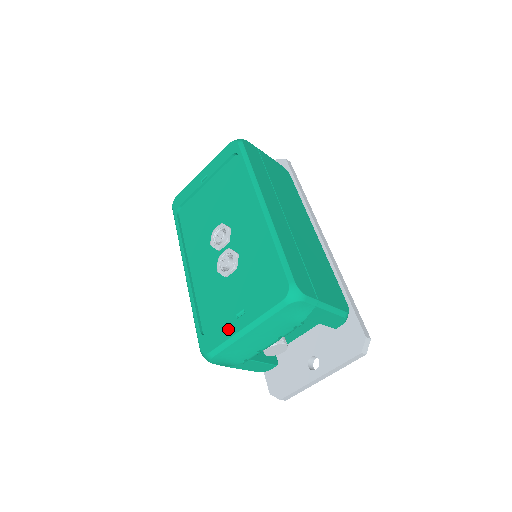
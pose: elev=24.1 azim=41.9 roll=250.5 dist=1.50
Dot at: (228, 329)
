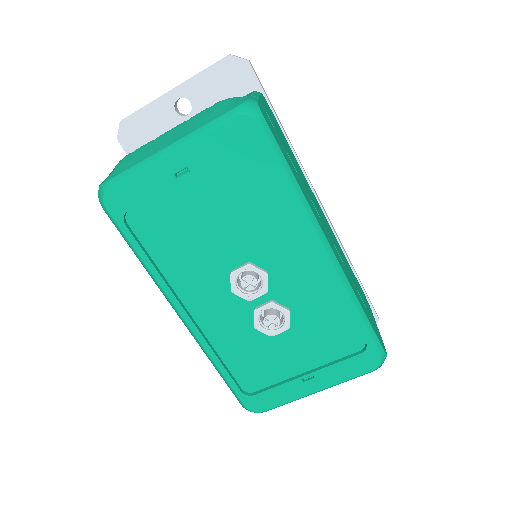
Dot at: (291, 392)
